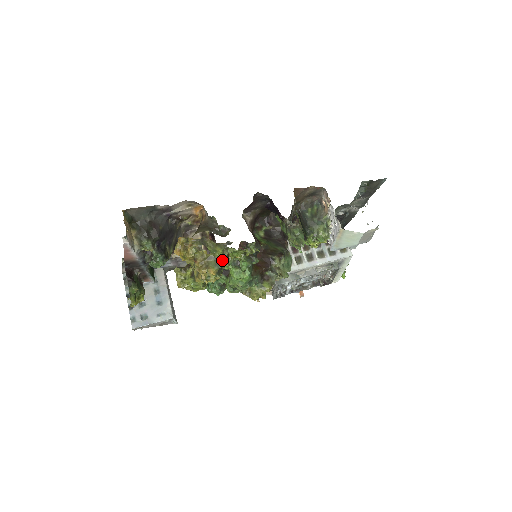
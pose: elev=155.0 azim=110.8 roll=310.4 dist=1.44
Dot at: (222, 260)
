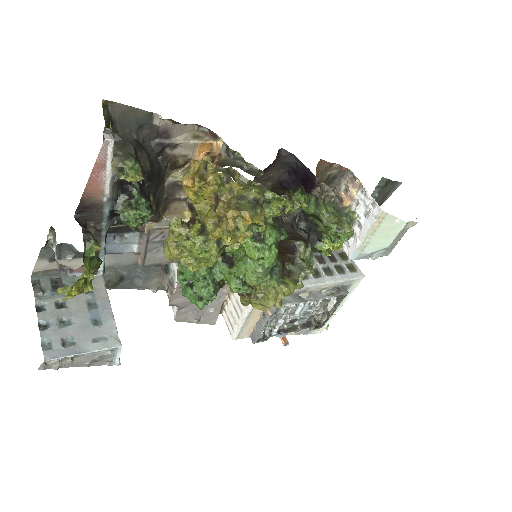
Dot at: (258, 206)
